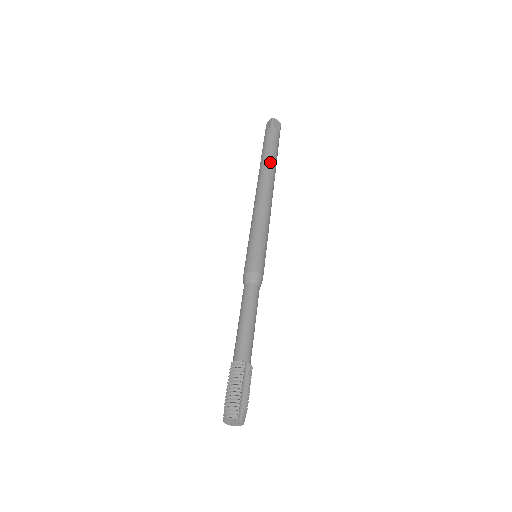
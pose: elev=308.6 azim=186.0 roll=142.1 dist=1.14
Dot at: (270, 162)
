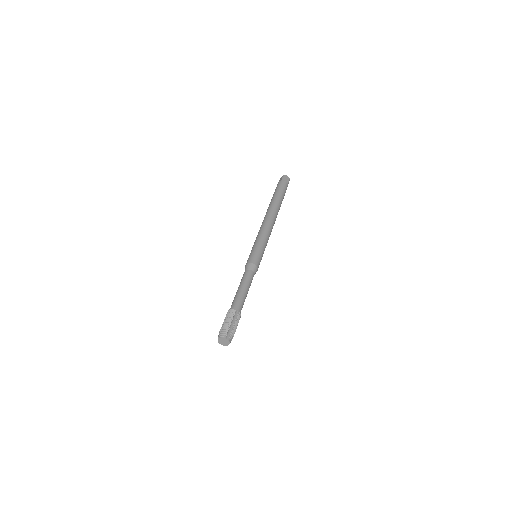
Dot at: (276, 201)
